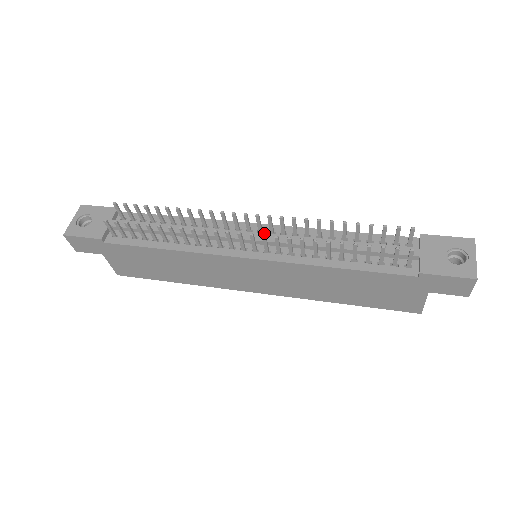
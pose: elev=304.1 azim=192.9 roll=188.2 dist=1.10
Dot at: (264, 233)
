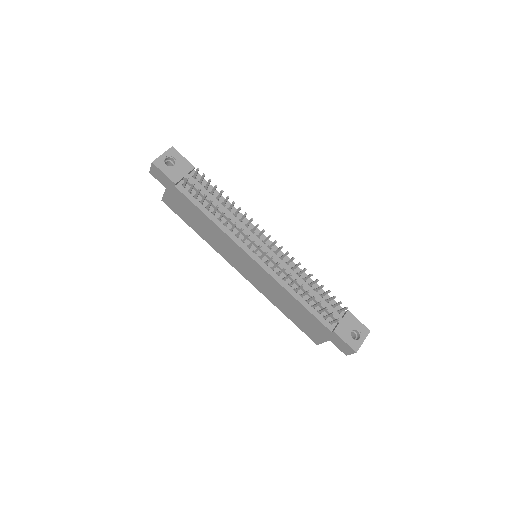
Dot at: (271, 250)
